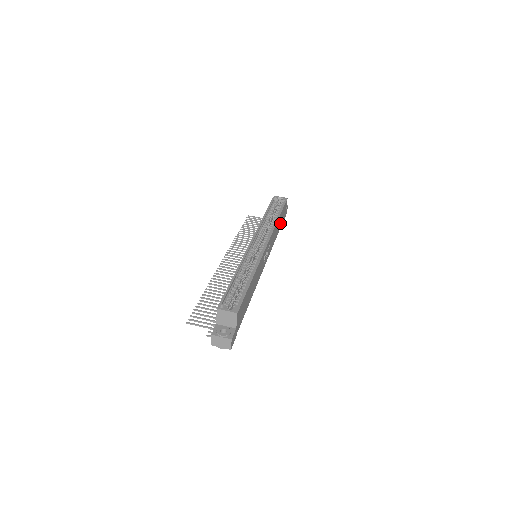
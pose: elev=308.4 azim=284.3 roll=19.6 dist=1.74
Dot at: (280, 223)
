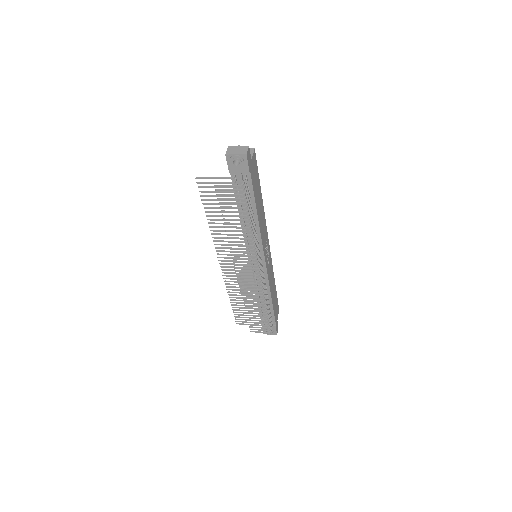
Dot at: (274, 302)
